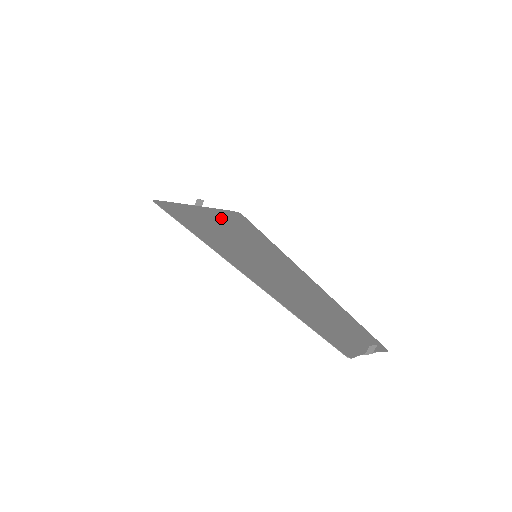
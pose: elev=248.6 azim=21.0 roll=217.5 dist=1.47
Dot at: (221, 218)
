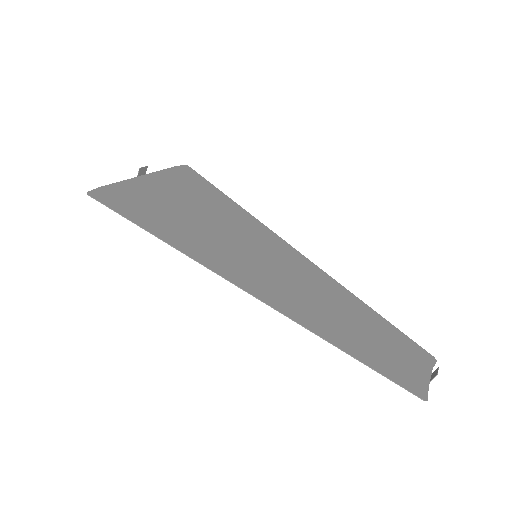
Dot at: (179, 191)
